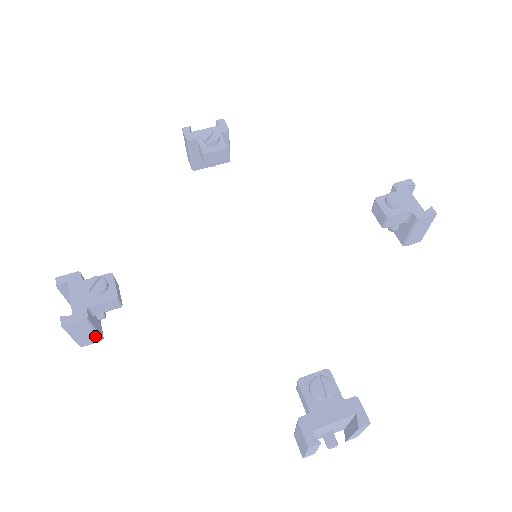
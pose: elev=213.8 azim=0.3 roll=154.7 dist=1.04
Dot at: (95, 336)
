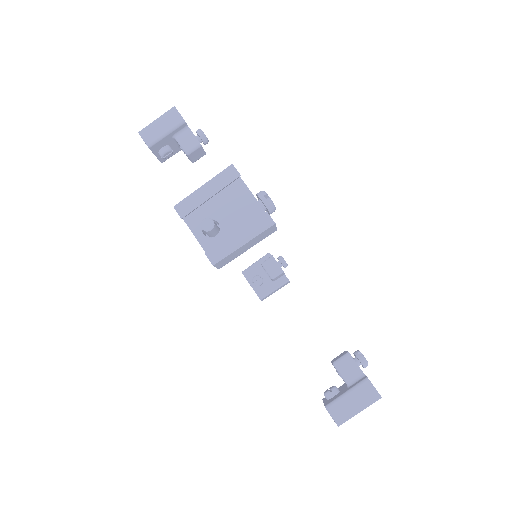
Dot at: (156, 137)
